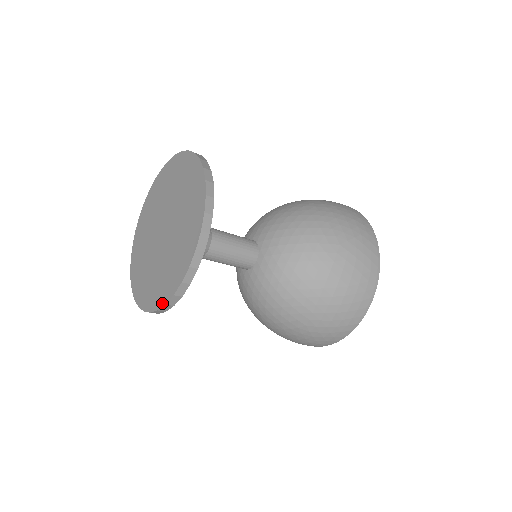
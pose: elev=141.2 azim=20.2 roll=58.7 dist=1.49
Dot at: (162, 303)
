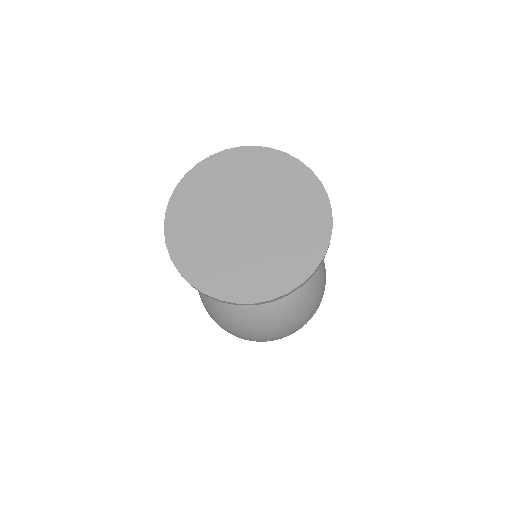
Dot at: (215, 294)
